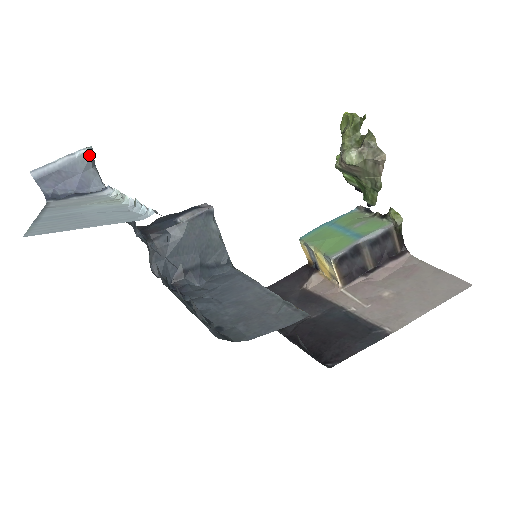
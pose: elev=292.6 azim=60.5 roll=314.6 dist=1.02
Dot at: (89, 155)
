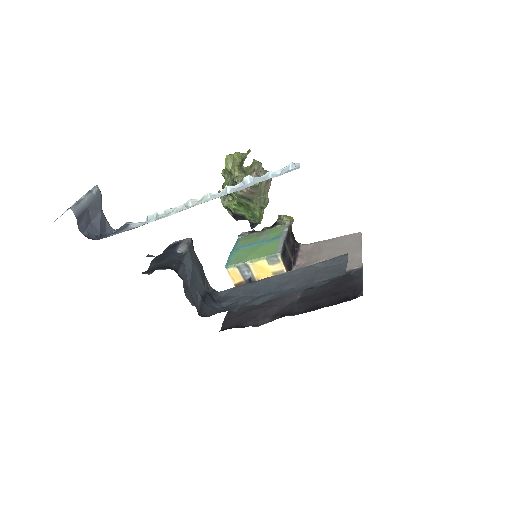
Dot at: (100, 193)
